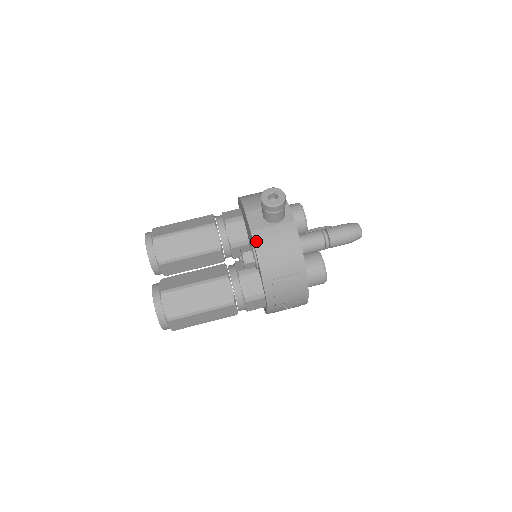
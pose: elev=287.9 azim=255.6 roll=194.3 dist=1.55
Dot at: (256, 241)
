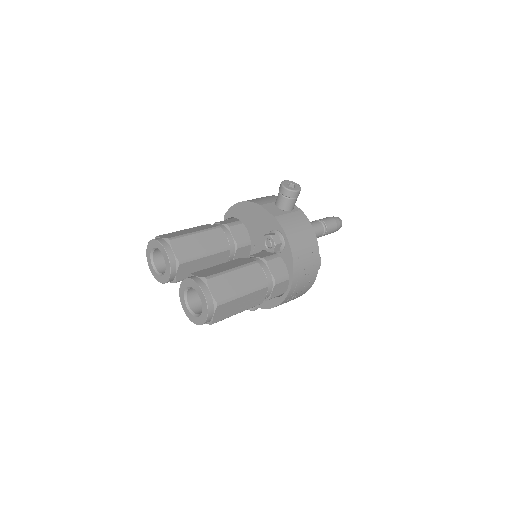
Dot at: (282, 224)
